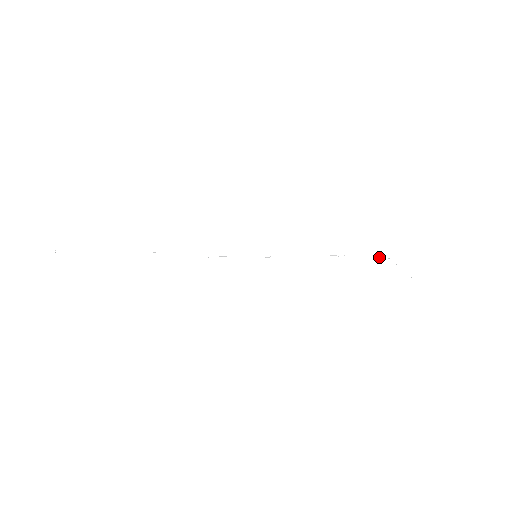
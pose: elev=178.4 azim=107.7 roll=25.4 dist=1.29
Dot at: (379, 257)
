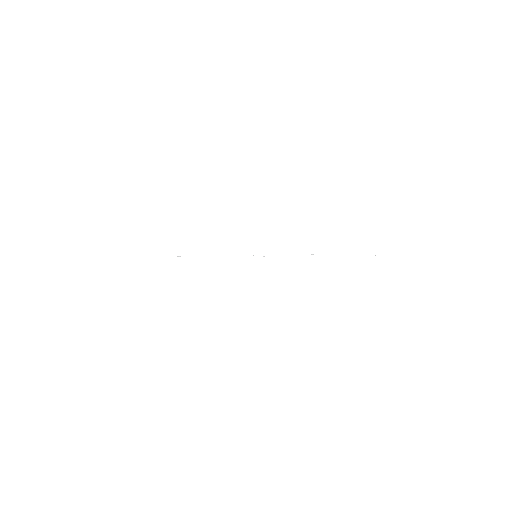
Dot at: occluded
